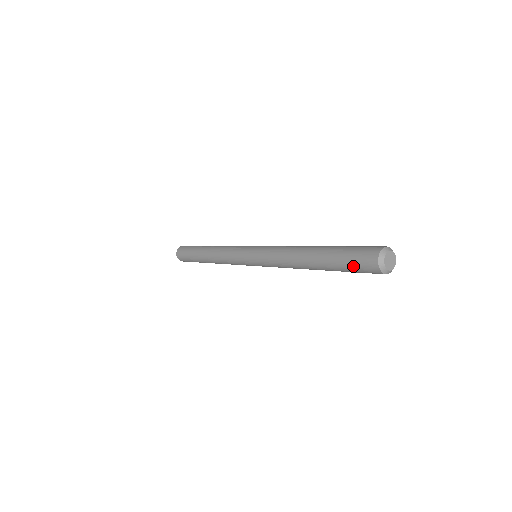
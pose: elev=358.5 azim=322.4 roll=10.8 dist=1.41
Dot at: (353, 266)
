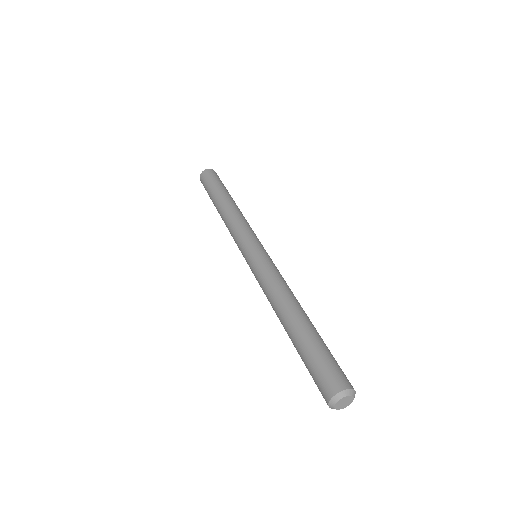
Dot at: occluded
